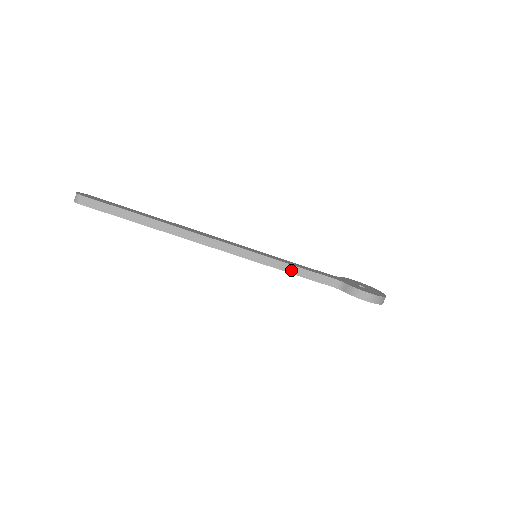
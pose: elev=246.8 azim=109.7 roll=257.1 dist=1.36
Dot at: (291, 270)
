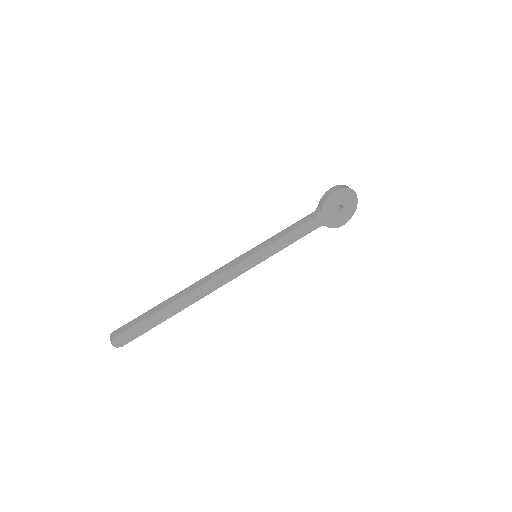
Dot at: (281, 235)
